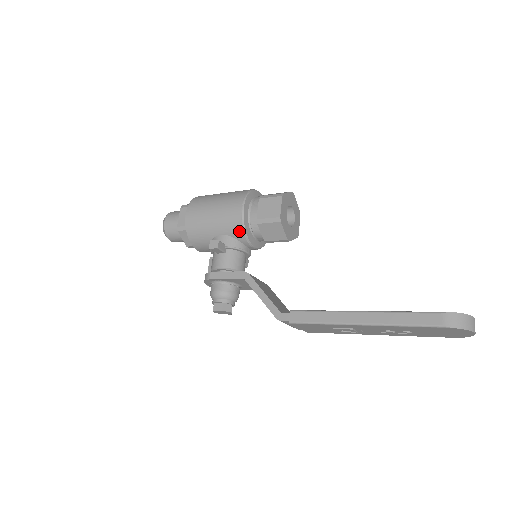
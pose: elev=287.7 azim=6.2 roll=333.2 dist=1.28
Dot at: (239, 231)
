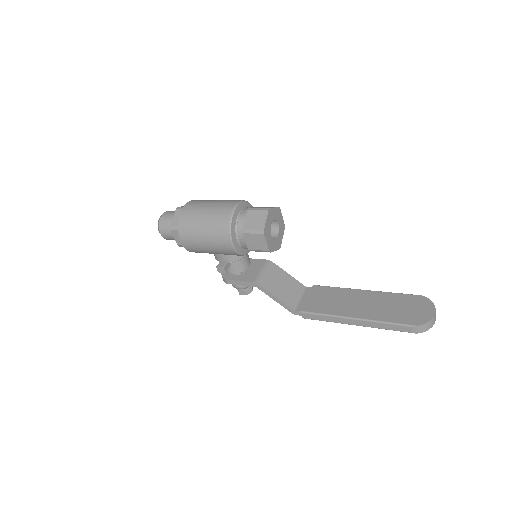
Dot at: occluded
